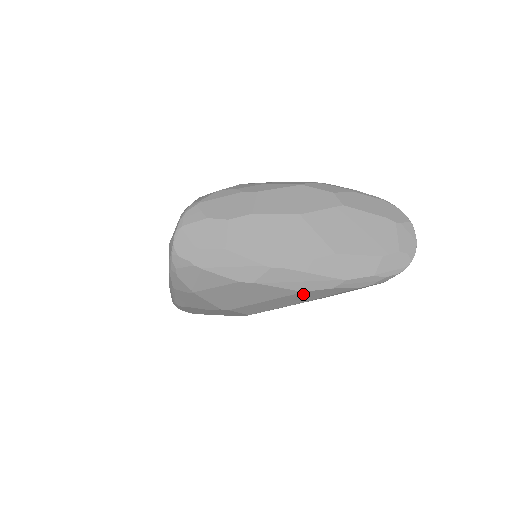
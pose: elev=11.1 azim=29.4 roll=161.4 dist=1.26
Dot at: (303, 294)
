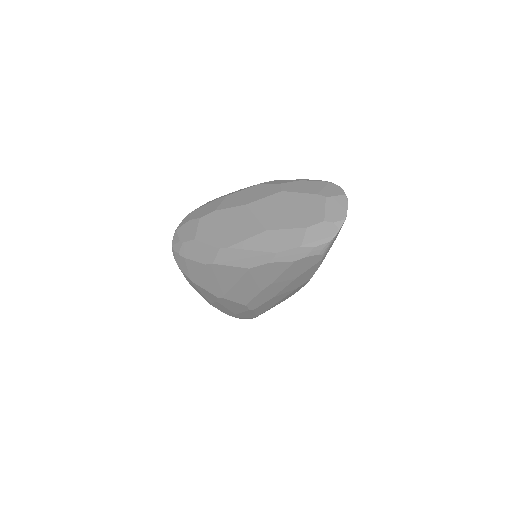
Dot at: (254, 272)
